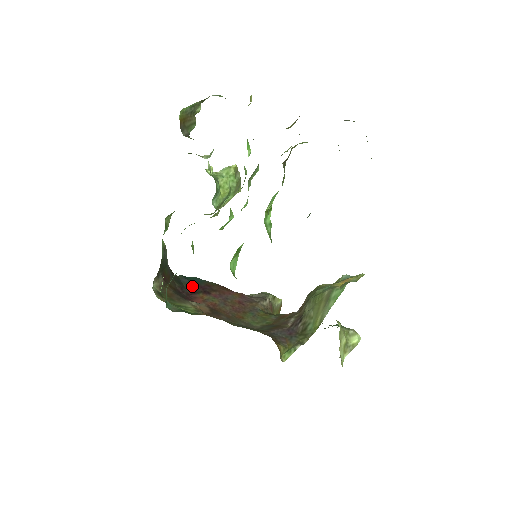
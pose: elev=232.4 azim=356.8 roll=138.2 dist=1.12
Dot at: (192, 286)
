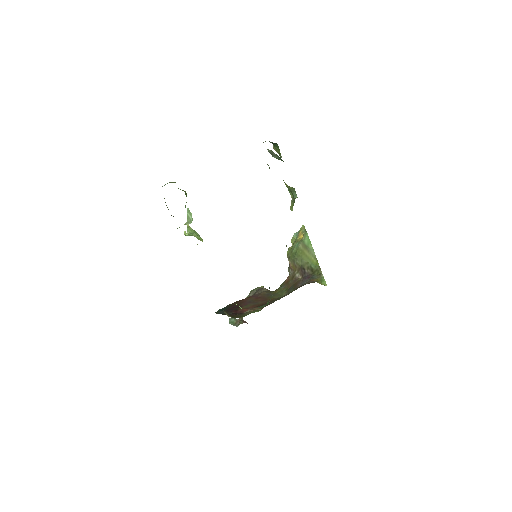
Dot at: (229, 311)
